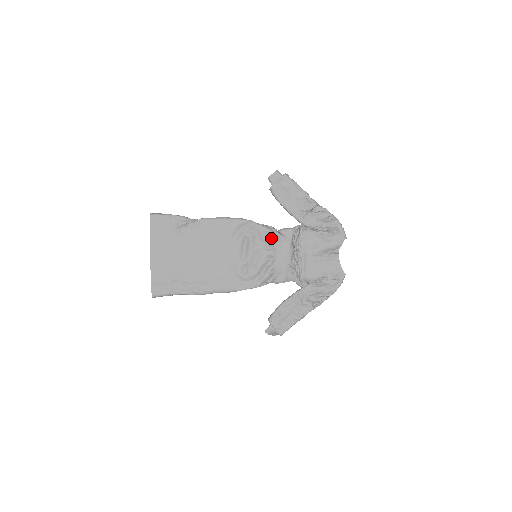
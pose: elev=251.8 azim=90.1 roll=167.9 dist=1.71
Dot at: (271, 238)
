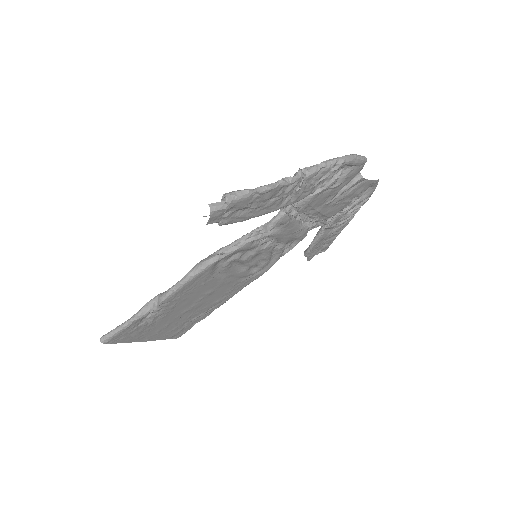
Dot at: (262, 239)
